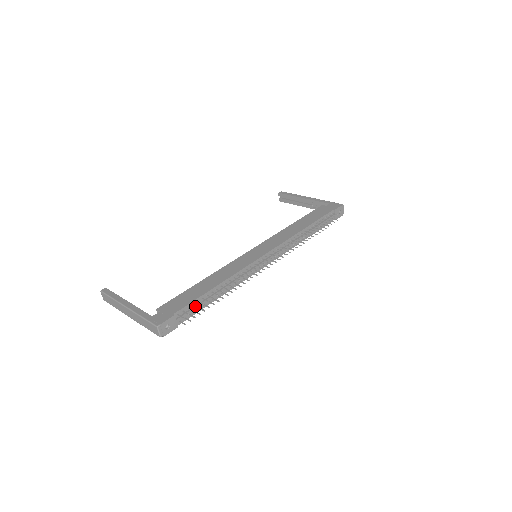
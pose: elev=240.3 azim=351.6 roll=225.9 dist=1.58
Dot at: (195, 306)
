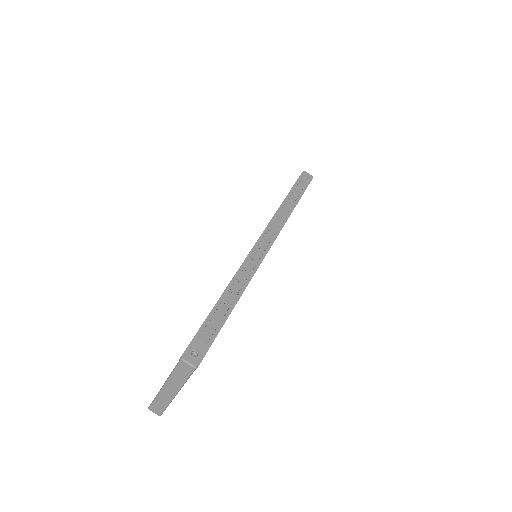
Dot at: (211, 318)
